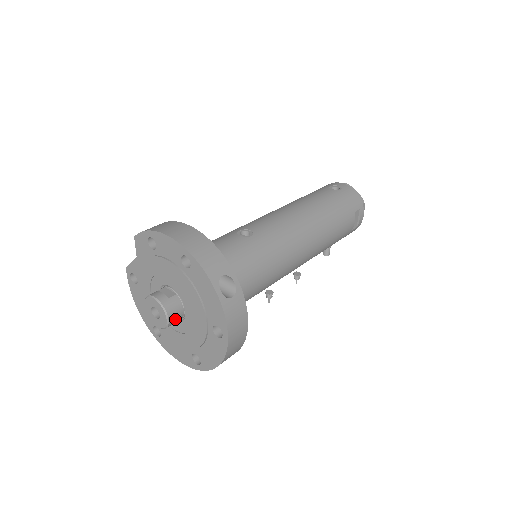
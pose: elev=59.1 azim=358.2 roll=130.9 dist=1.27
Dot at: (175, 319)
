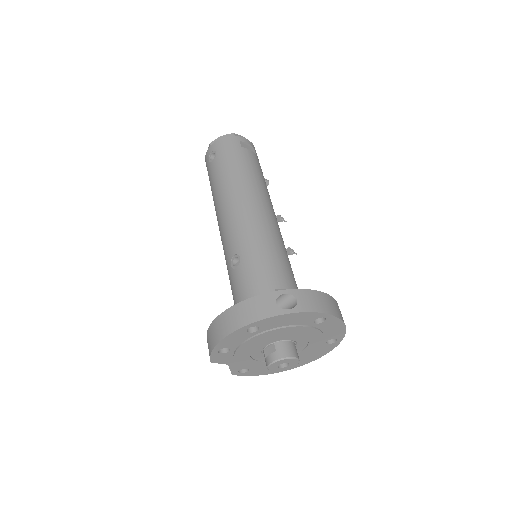
Dot at: (295, 351)
